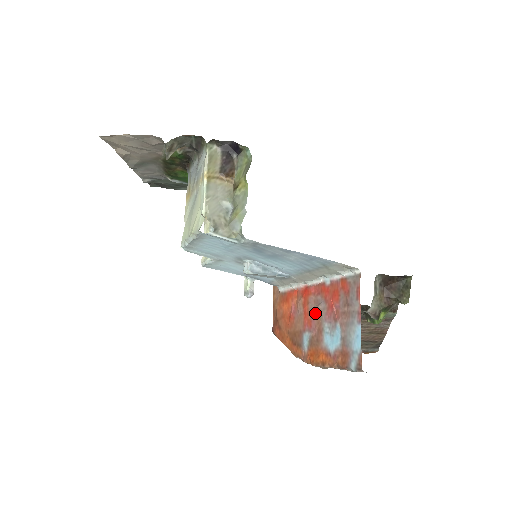
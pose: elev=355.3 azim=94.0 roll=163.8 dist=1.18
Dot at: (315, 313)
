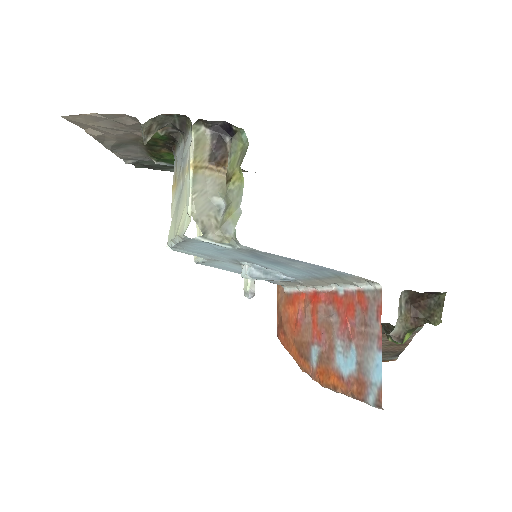
Dot at: (325, 325)
